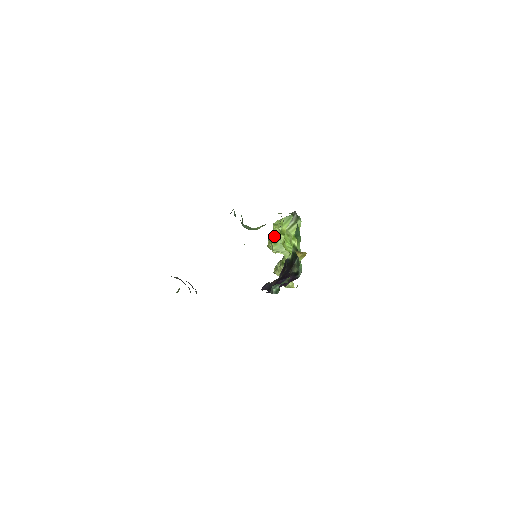
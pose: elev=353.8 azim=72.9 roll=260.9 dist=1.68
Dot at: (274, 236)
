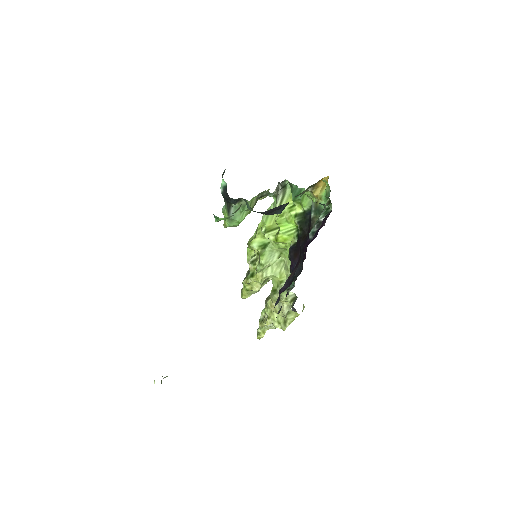
Dot at: (254, 258)
